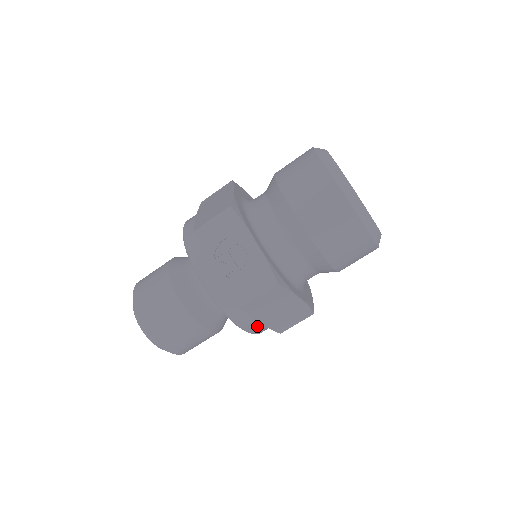
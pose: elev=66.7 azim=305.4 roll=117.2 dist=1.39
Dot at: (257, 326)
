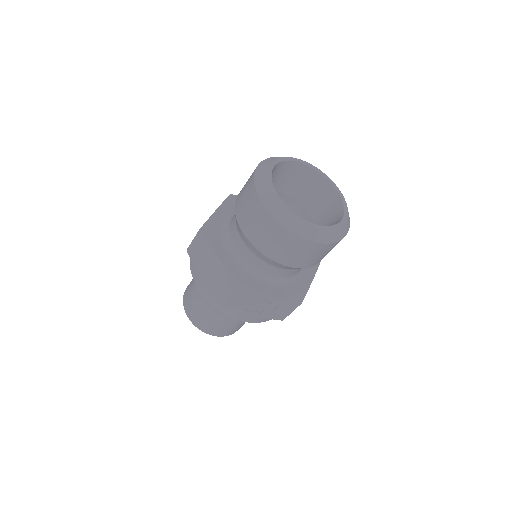
Dot at: occluded
